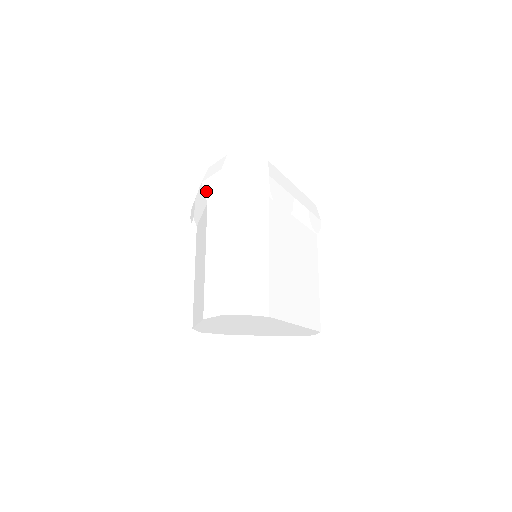
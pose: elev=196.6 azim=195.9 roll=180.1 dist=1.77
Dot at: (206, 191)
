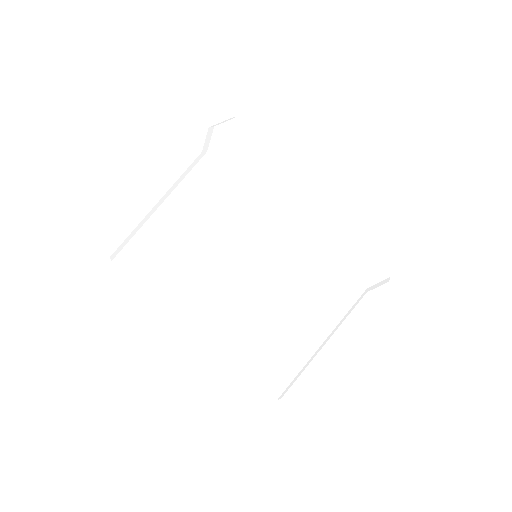
Dot at: occluded
